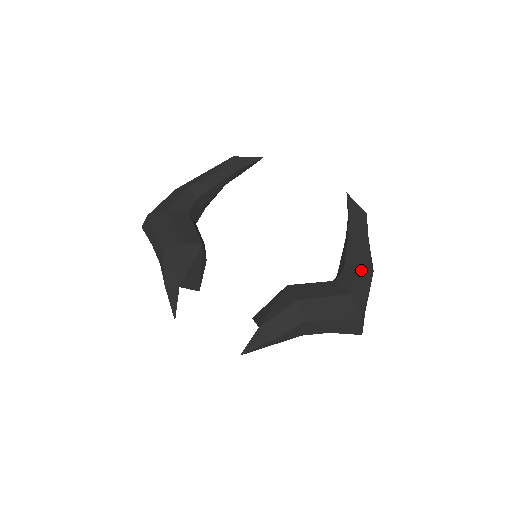
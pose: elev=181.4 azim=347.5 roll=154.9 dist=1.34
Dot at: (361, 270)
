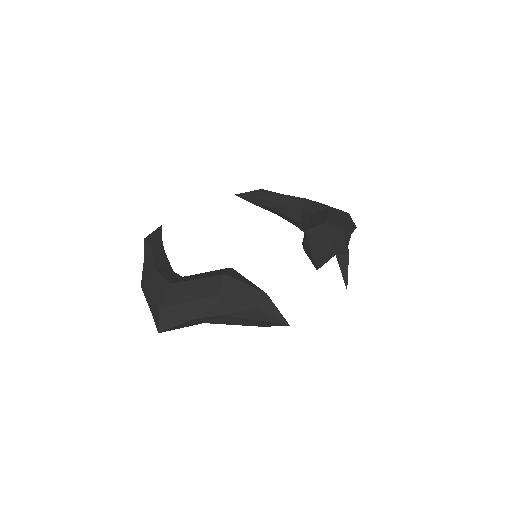
Dot at: (310, 200)
